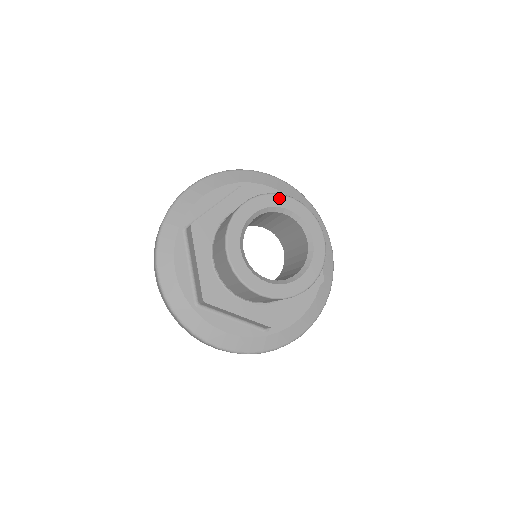
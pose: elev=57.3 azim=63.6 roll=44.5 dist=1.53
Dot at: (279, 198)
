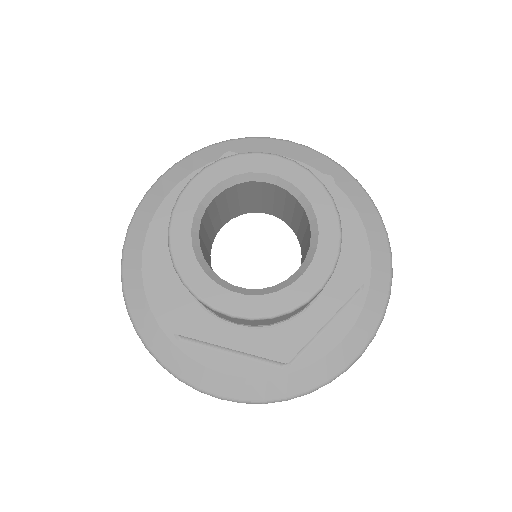
Dot at: (252, 159)
